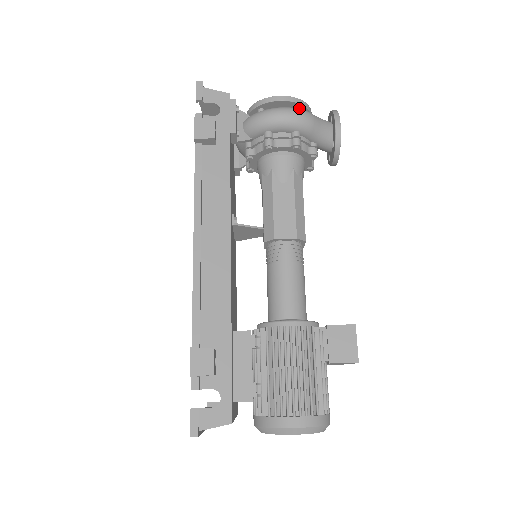
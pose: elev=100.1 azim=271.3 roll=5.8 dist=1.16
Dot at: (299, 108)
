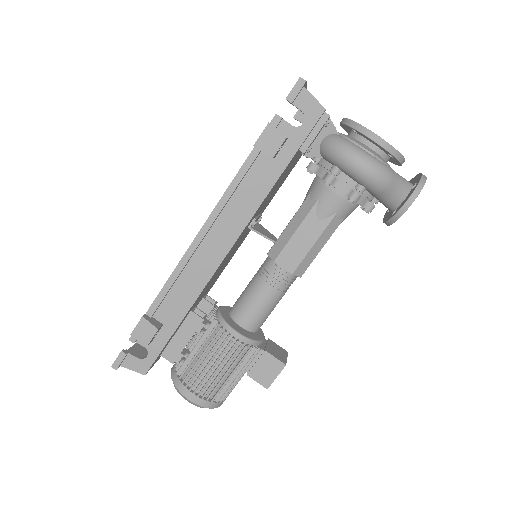
Dot at: occluded
